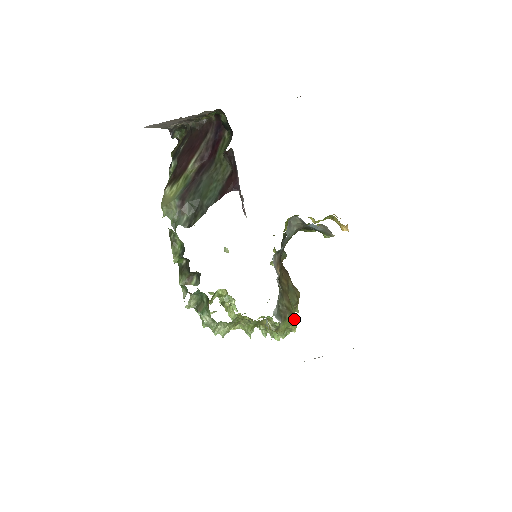
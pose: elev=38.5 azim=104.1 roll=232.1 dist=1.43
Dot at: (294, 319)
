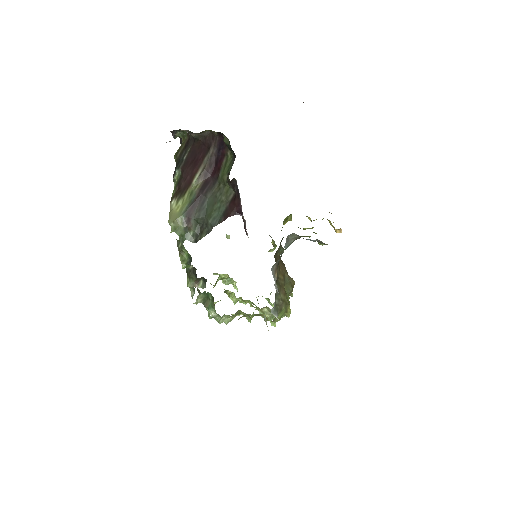
Dot at: (289, 307)
